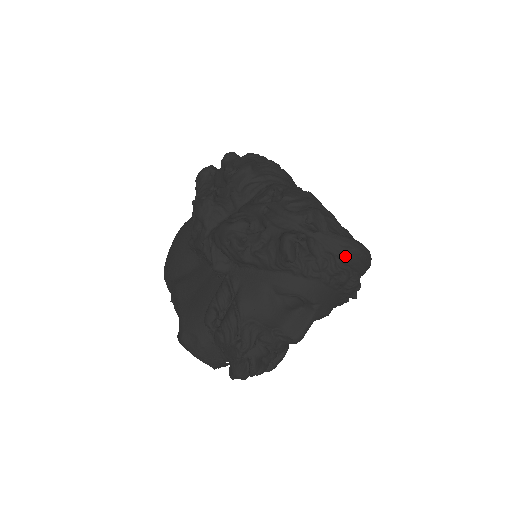
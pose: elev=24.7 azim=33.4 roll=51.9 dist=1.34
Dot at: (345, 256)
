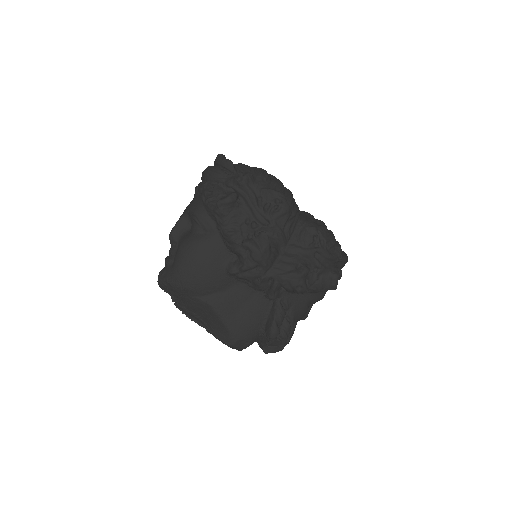
Dot at: occluded
